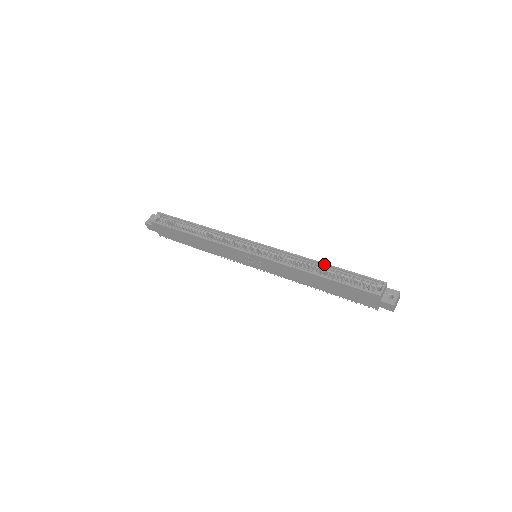
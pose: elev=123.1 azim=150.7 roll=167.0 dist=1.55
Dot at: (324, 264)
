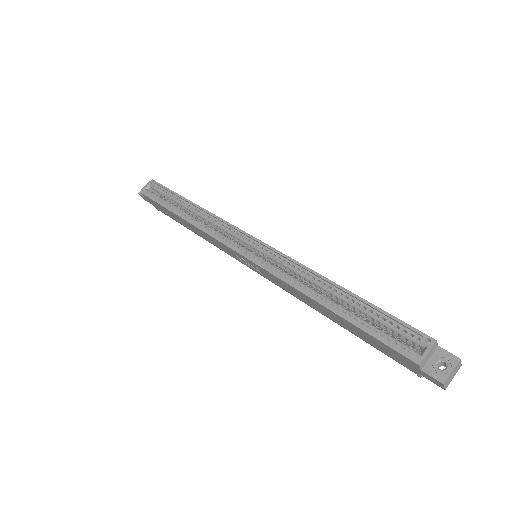
Dot at: (340, 288)
